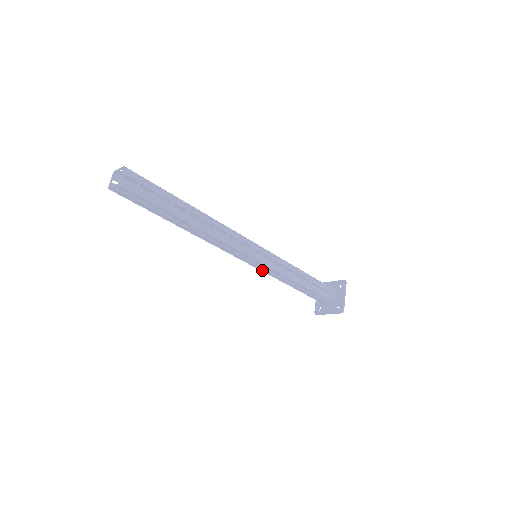
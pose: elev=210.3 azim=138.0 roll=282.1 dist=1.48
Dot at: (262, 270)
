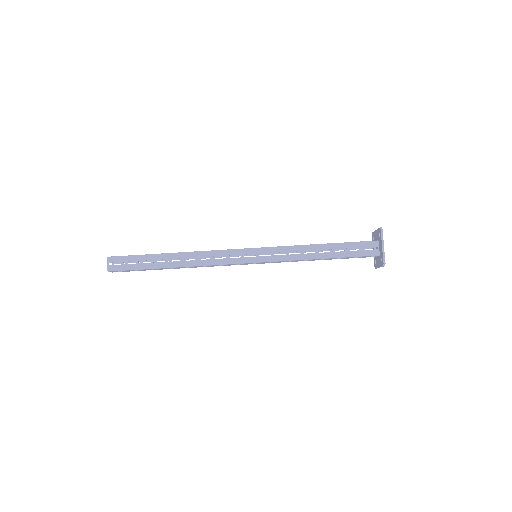
Dot at: occluded
